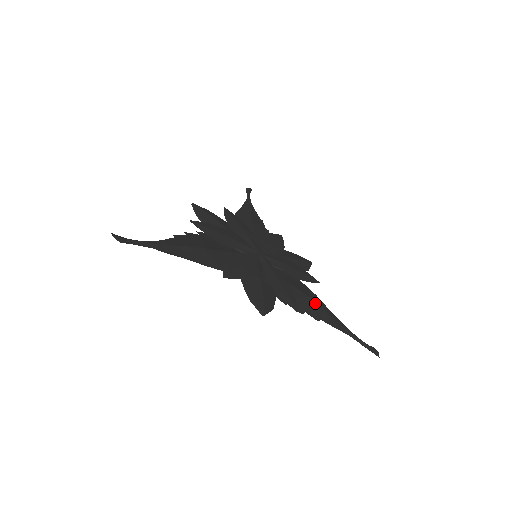
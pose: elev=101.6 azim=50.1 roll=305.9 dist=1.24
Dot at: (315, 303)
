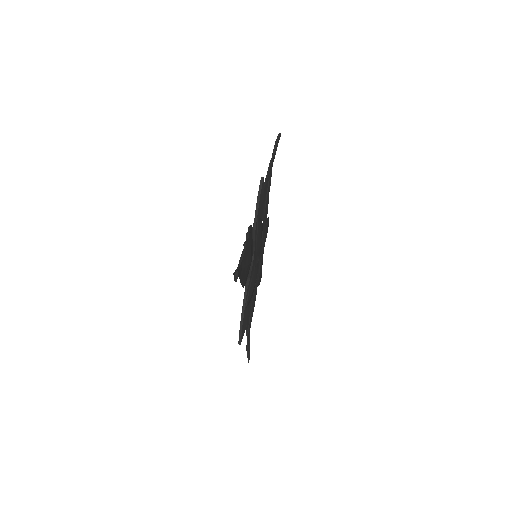
Dot at: occluded
